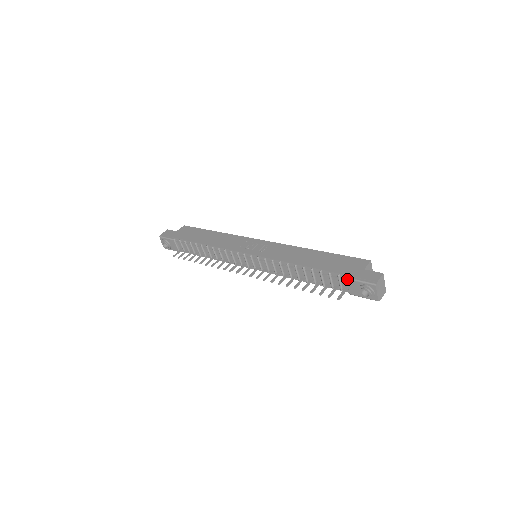
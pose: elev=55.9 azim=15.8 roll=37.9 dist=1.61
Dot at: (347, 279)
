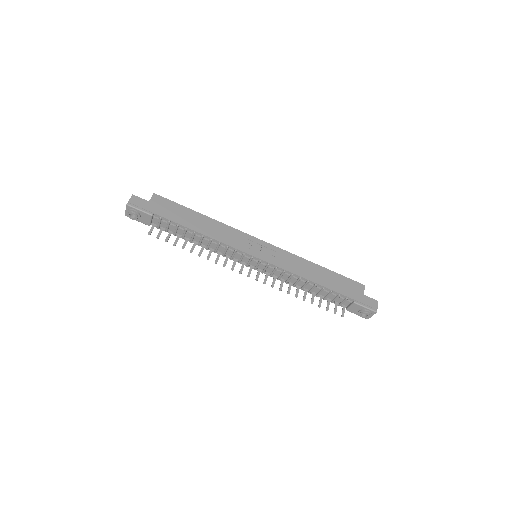
Dot at: (355, 303)
